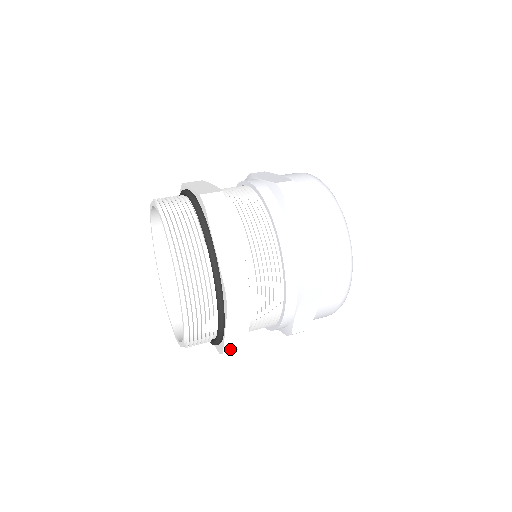
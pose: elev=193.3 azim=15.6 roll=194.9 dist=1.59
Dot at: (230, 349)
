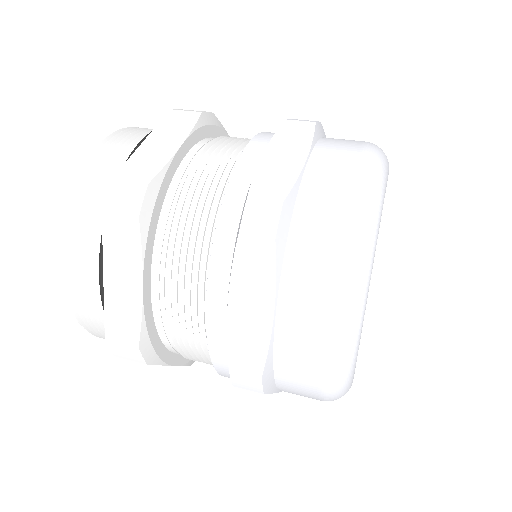
Dot at: (116, 335)
